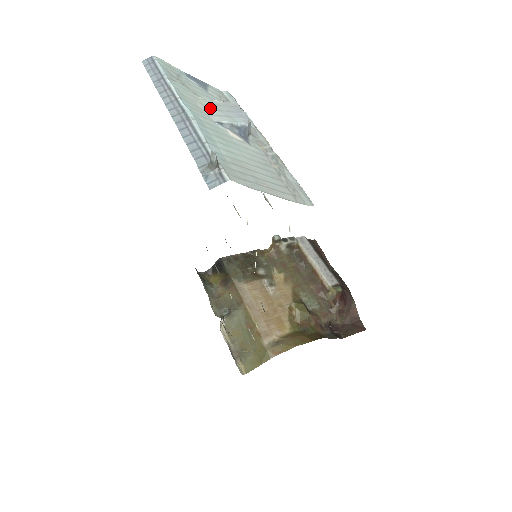
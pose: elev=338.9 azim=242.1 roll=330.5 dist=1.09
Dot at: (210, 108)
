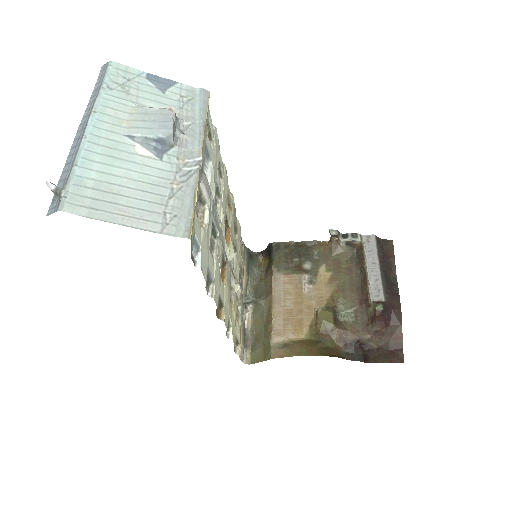
Dot at: (135, 118)
